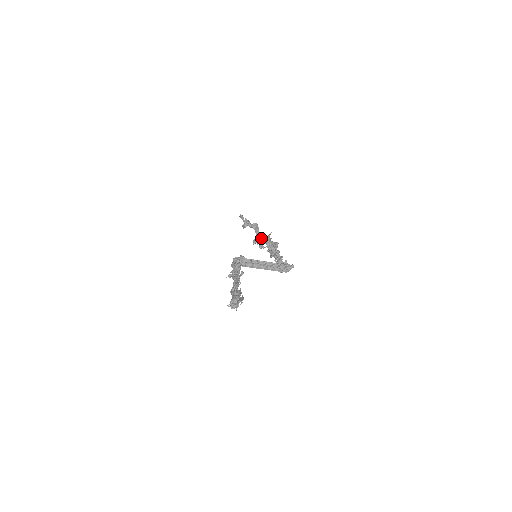
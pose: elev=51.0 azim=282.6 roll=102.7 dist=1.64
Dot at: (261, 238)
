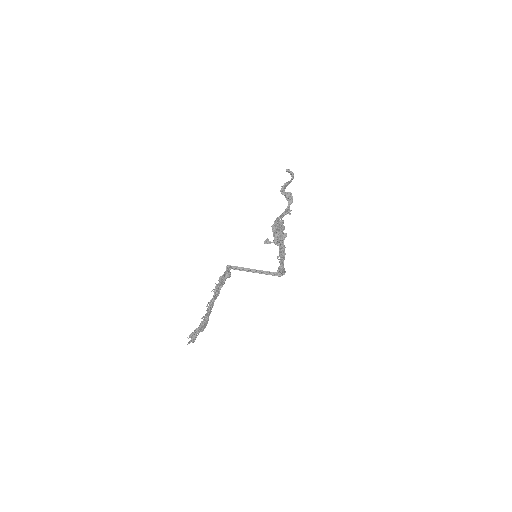
Dot at: (272, 228)
